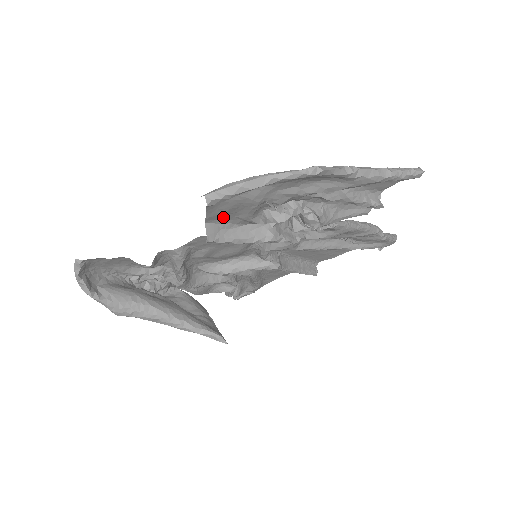
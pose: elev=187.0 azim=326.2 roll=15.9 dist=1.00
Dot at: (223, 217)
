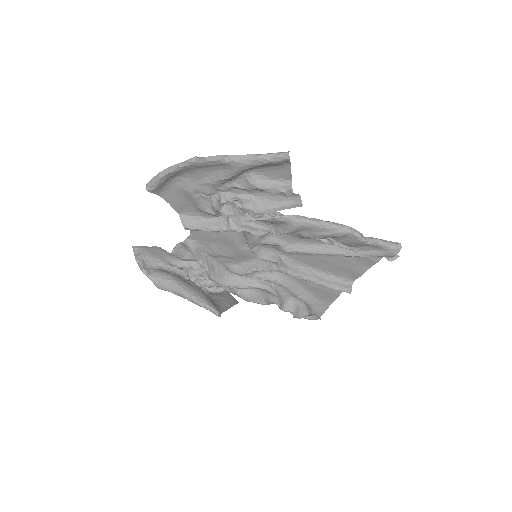
Dot at: (187, 209)
